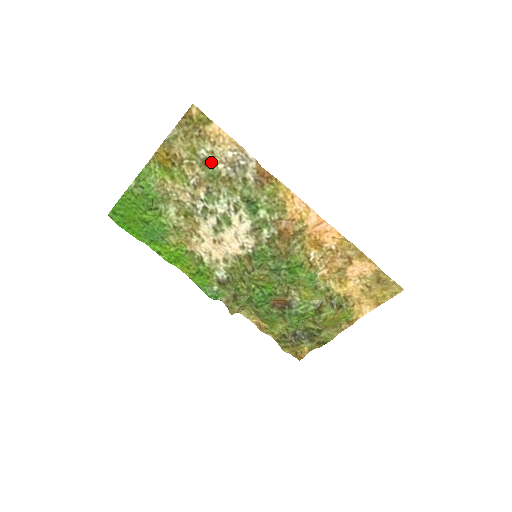
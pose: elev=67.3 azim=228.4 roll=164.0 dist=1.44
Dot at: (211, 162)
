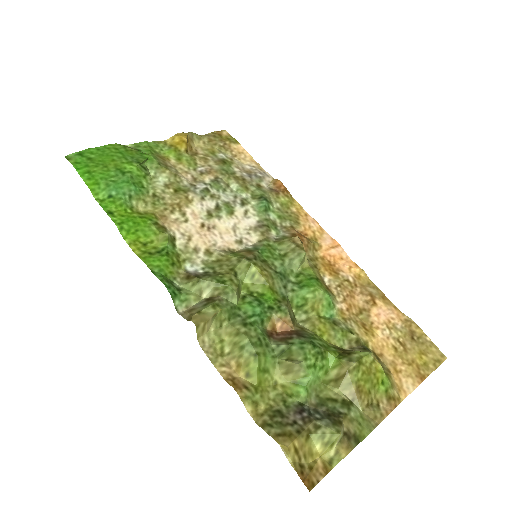
Dot at: (228, 163)
